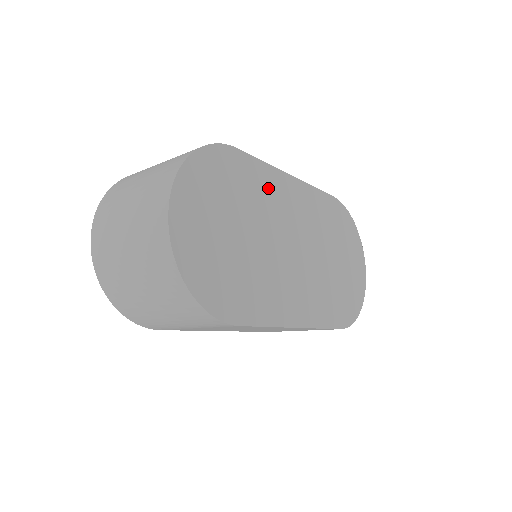
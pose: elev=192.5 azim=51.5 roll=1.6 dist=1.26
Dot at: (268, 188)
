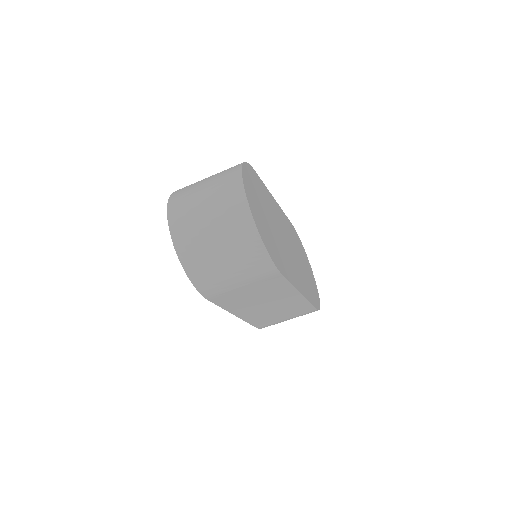
Dot at: (270, 201)
